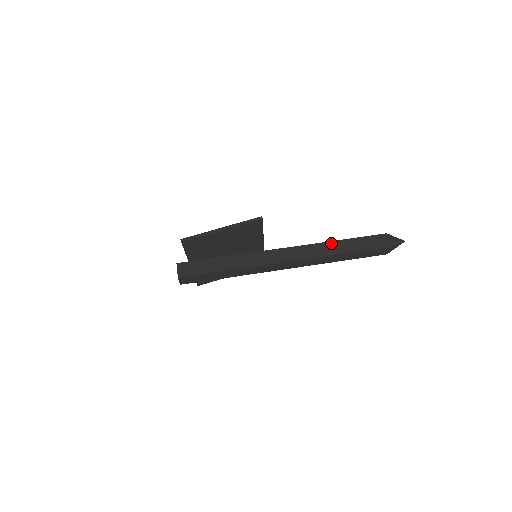
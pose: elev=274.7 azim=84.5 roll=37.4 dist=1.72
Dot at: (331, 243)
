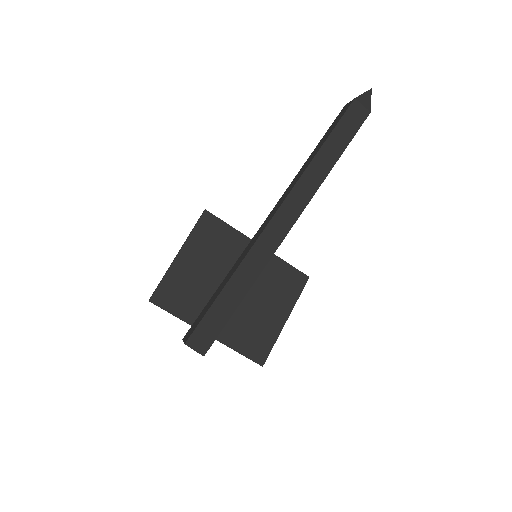
Dot at: (304, 165)
